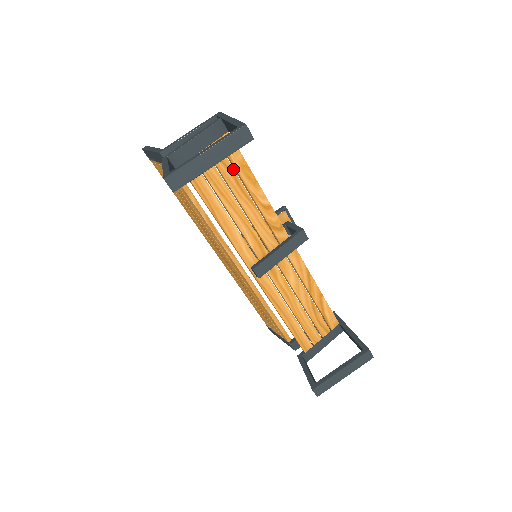
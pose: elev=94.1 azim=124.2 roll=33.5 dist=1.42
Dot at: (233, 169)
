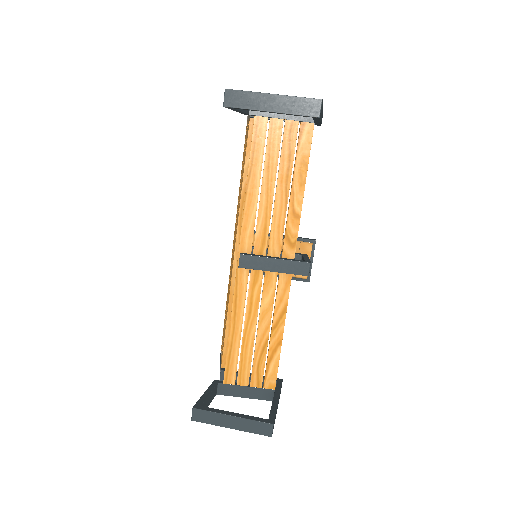
Dot at: occluded
